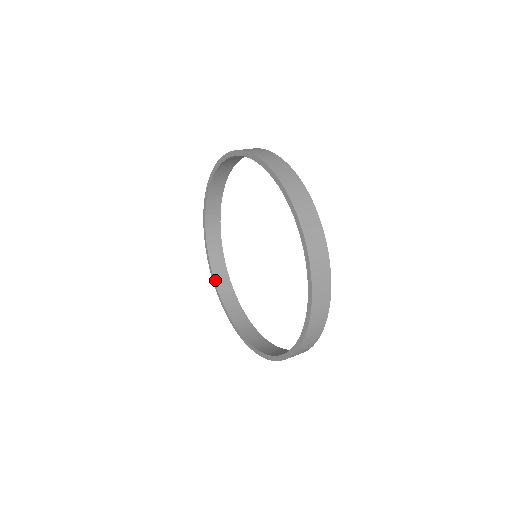
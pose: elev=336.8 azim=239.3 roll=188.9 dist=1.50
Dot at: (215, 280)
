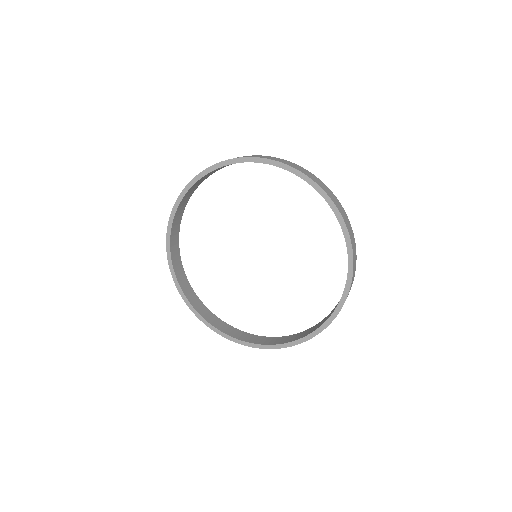
Dot at: (225, 333)
